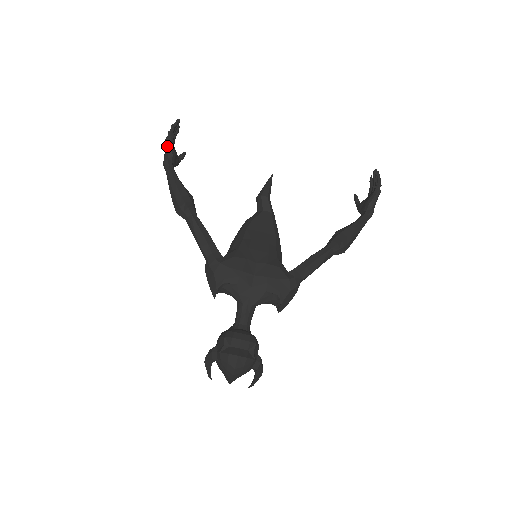
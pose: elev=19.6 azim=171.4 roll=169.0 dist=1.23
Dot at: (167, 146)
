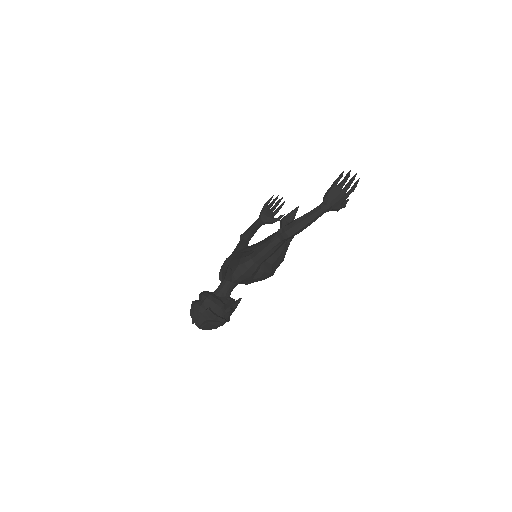
Dot at: (261, 211)
